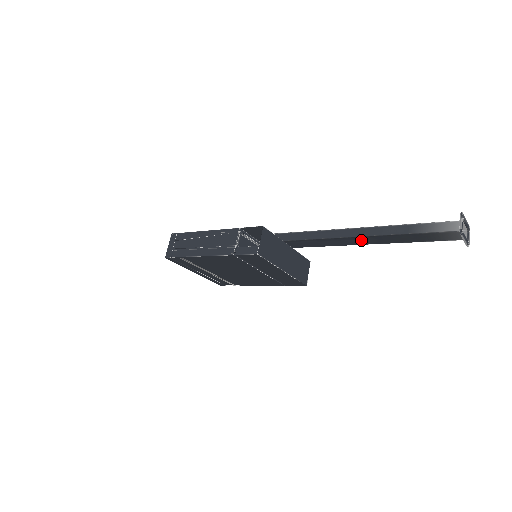
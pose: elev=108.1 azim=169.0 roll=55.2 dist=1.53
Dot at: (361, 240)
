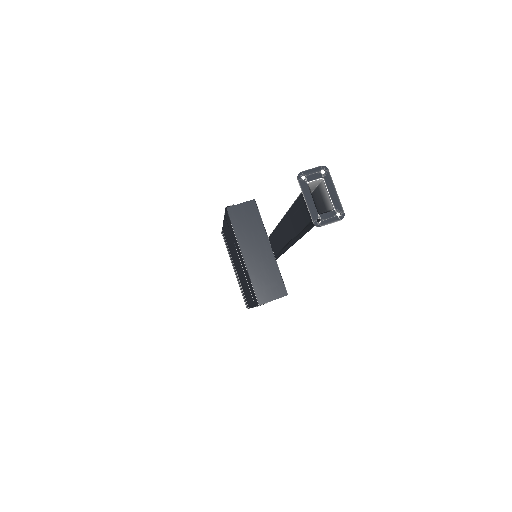
Dot at: (286, 228)
